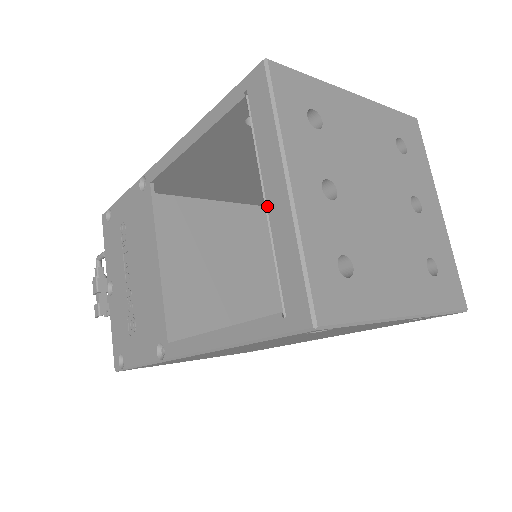
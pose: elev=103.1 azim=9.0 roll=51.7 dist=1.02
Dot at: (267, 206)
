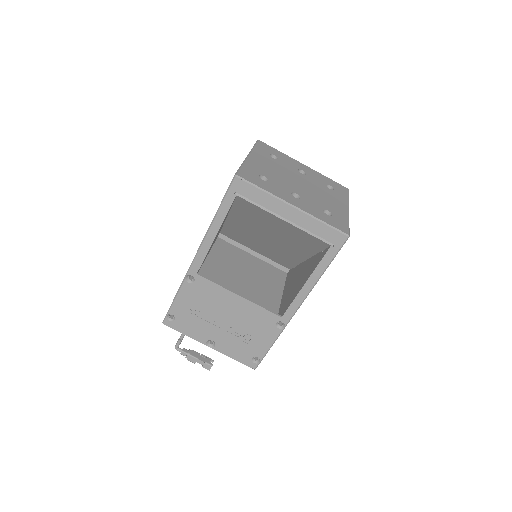
Dot at: (290, 221)
